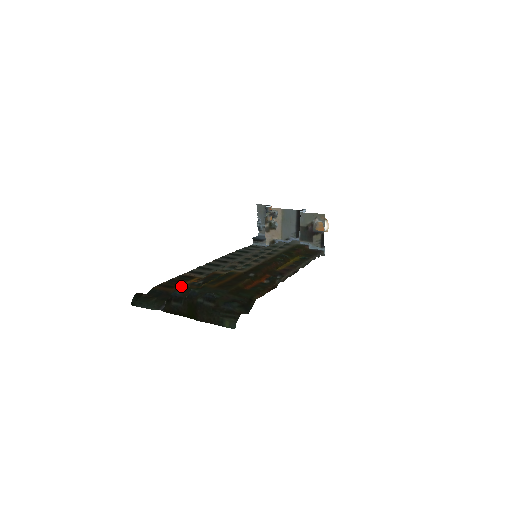
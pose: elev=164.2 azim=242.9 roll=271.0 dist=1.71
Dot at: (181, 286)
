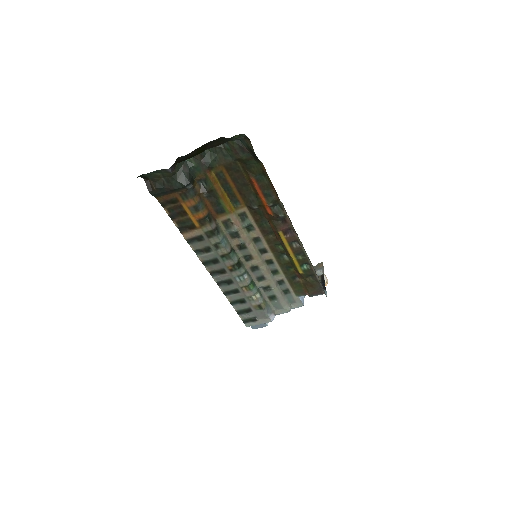
Dot at: (184, 203)
